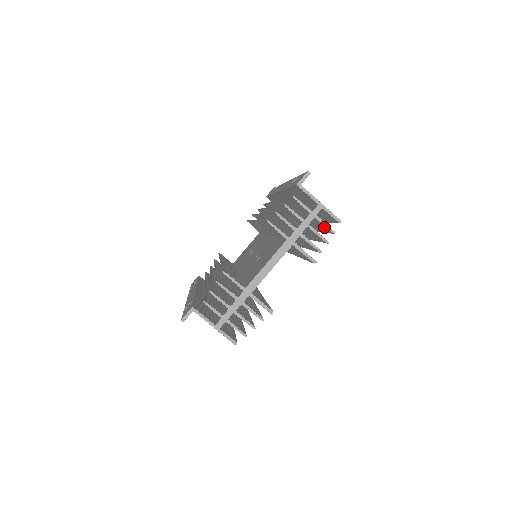
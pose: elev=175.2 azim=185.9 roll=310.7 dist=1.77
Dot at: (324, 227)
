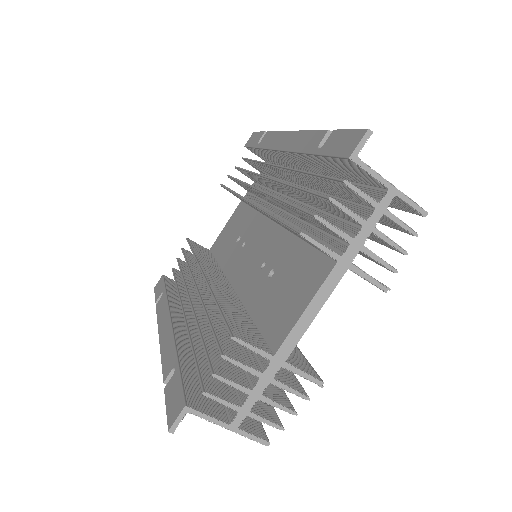
Dot at: (395, 225)
